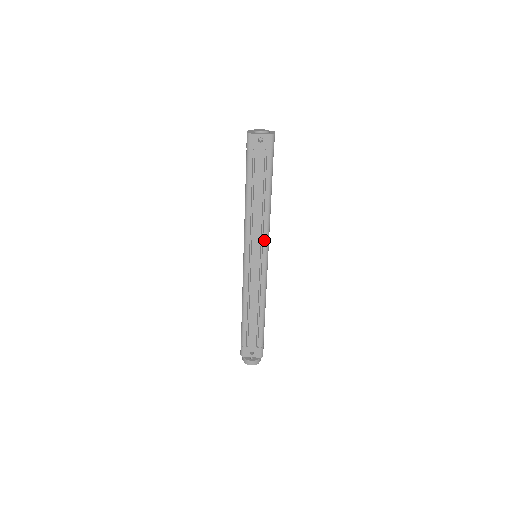
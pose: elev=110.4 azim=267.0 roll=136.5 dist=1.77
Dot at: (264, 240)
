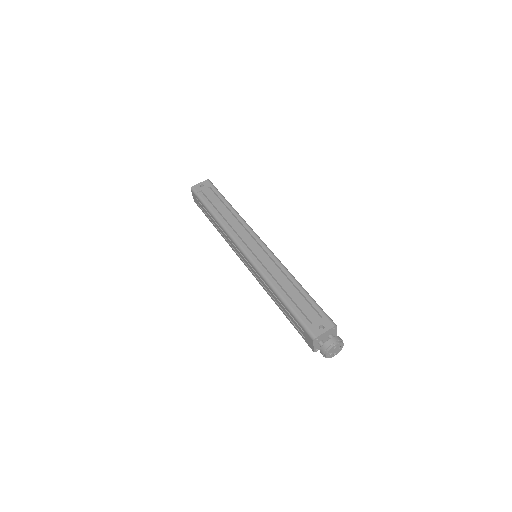
Dot at: (249, 231)
